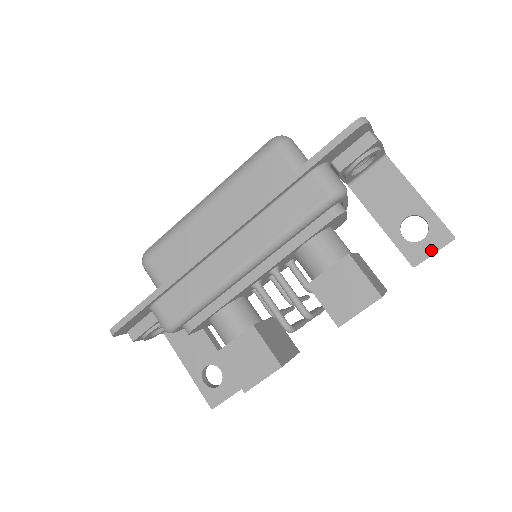
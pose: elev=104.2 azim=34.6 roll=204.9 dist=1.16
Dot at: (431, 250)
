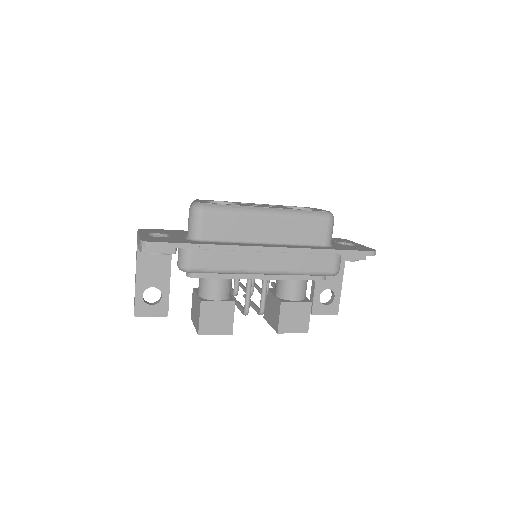
Dot at: (325, 313)
